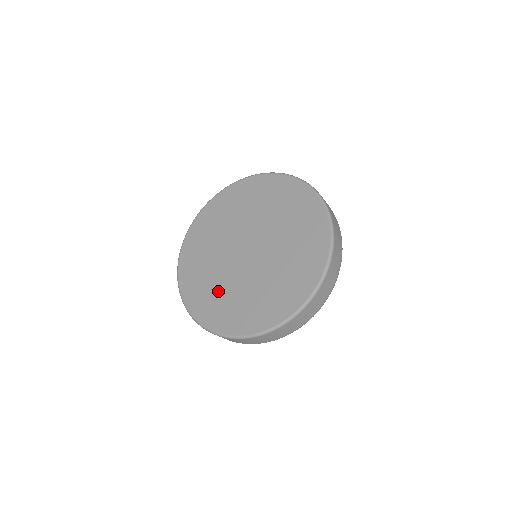
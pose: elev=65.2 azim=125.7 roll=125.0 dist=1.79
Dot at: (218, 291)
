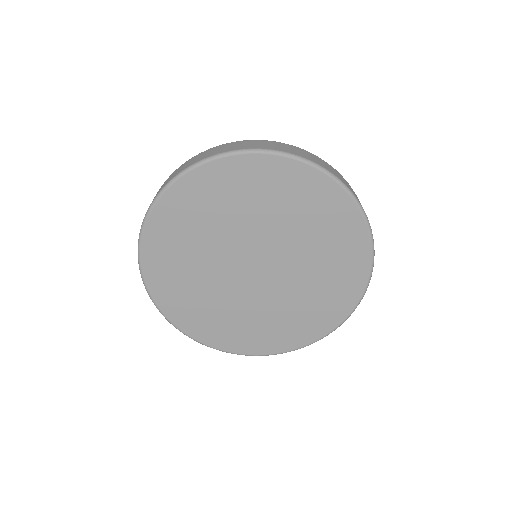
Dot at: (213, 308)
